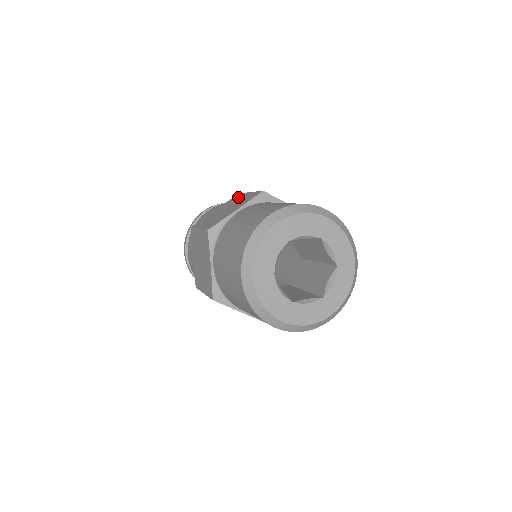
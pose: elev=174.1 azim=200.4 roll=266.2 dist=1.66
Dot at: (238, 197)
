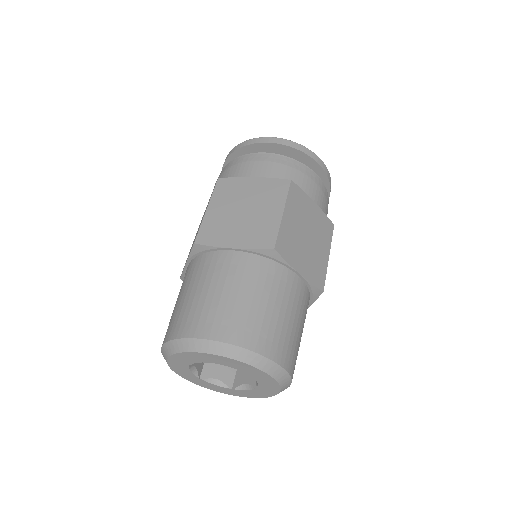
Dot at: occluded
